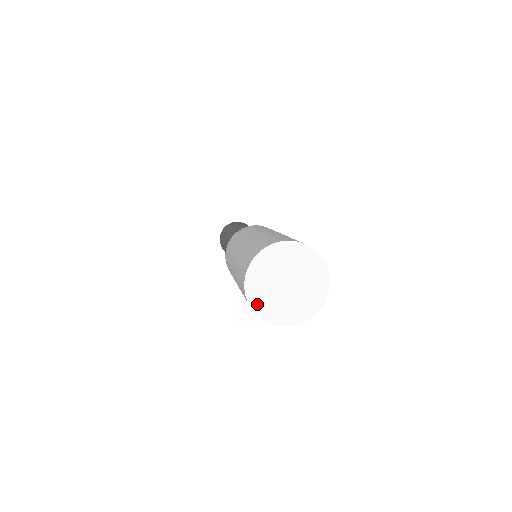
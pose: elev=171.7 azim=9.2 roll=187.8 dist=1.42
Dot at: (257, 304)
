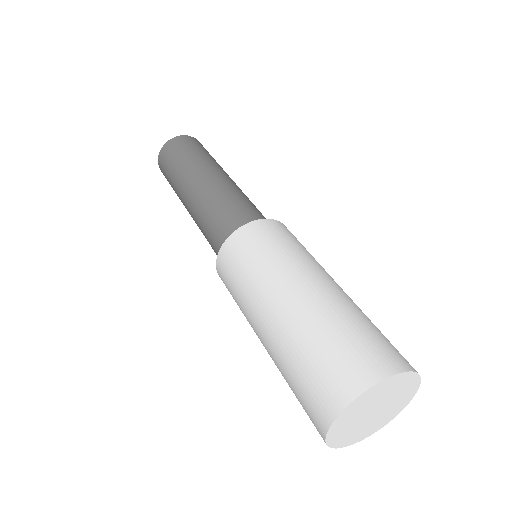
Dot at: (334, 434)
